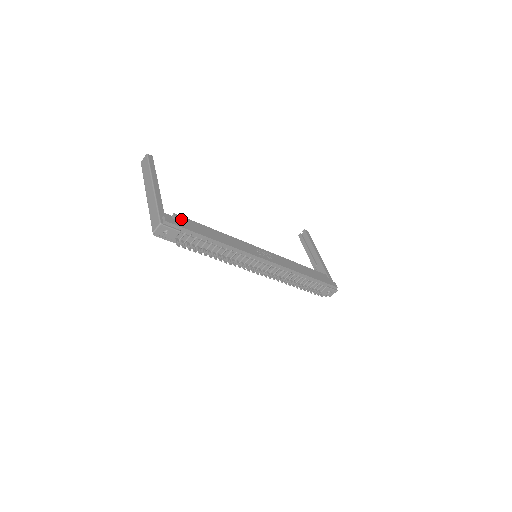
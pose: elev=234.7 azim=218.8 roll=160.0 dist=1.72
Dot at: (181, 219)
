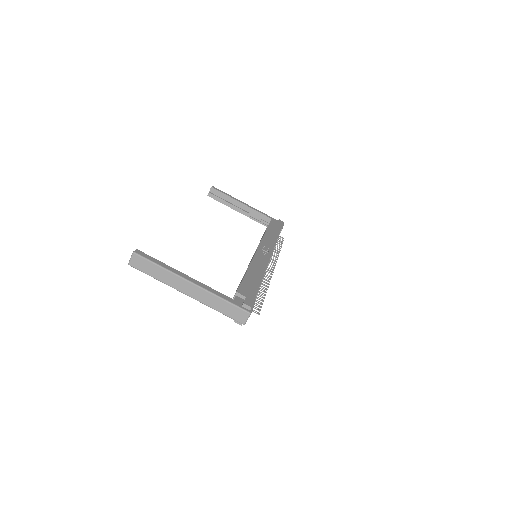
Dot at: (243, 291)
